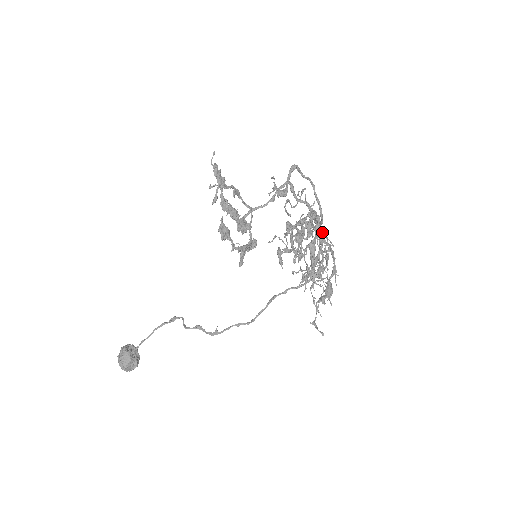
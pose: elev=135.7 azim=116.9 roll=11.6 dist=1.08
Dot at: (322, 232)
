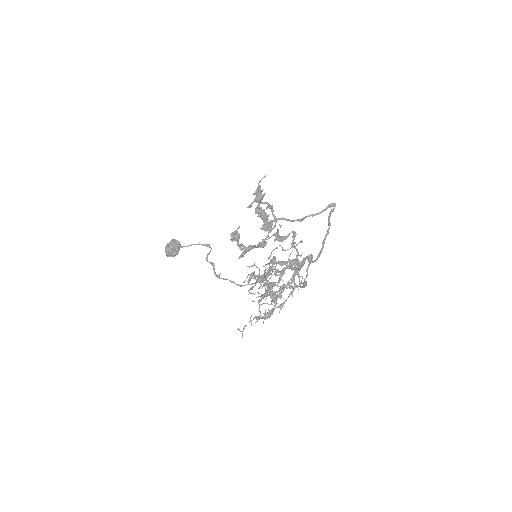
Dot at: occluded
